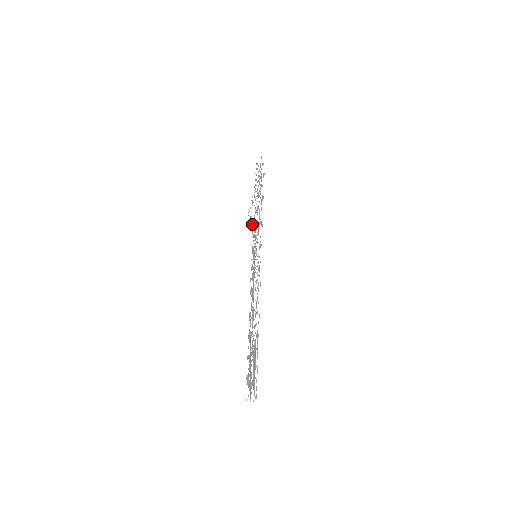
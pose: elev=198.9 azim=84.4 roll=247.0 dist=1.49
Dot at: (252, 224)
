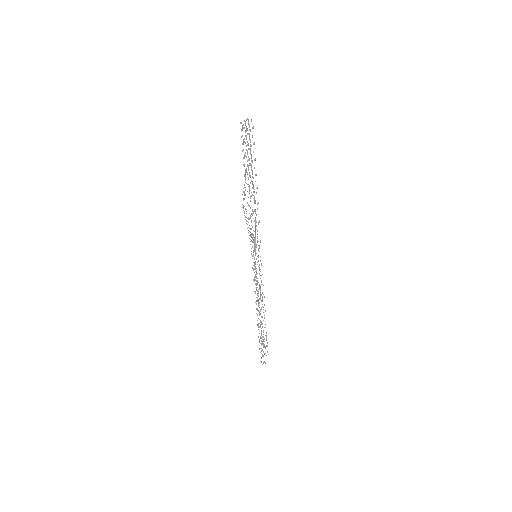
Dot at: occluded
